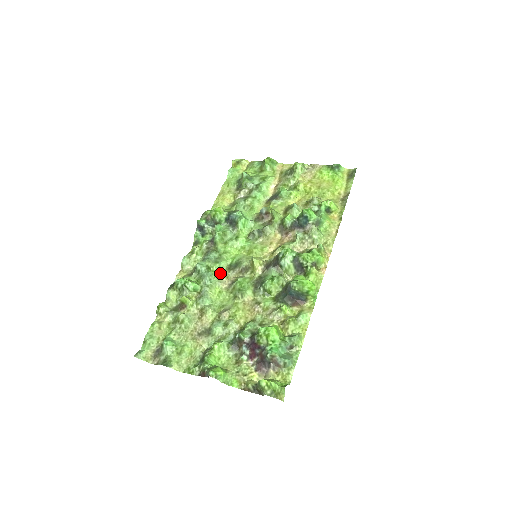
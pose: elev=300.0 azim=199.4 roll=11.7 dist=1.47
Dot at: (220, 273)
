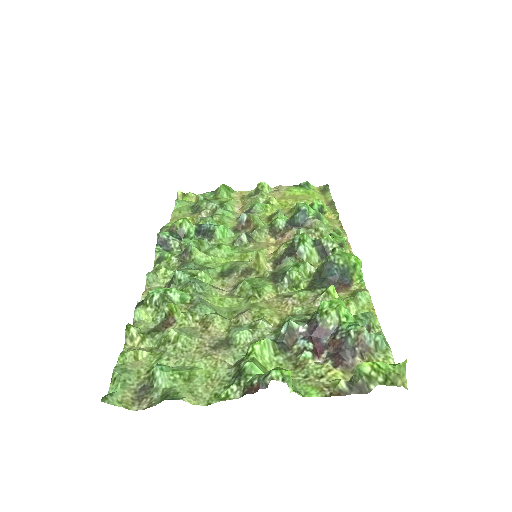
Dot at: (211, 281)
